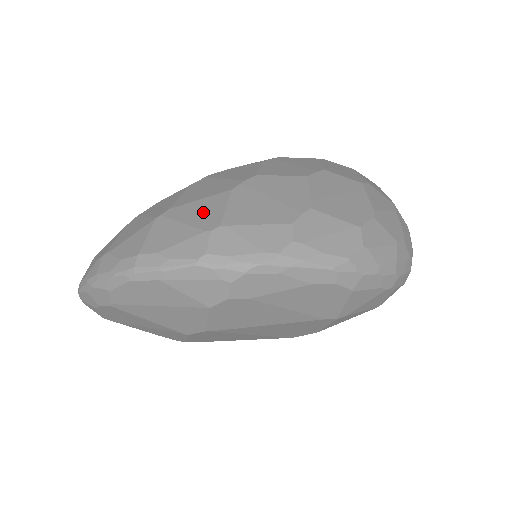
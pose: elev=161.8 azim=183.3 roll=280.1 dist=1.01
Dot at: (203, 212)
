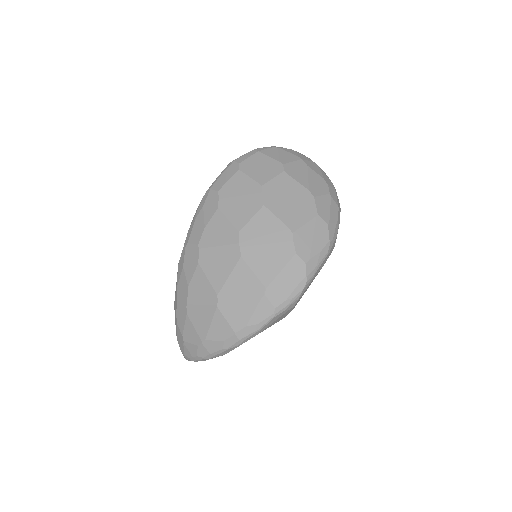
Dot at: (243, 285)
